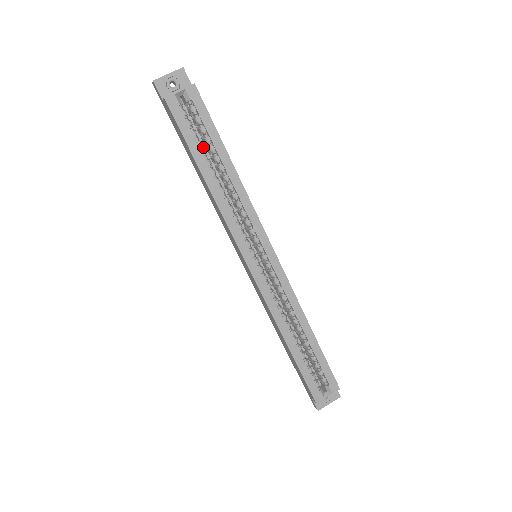
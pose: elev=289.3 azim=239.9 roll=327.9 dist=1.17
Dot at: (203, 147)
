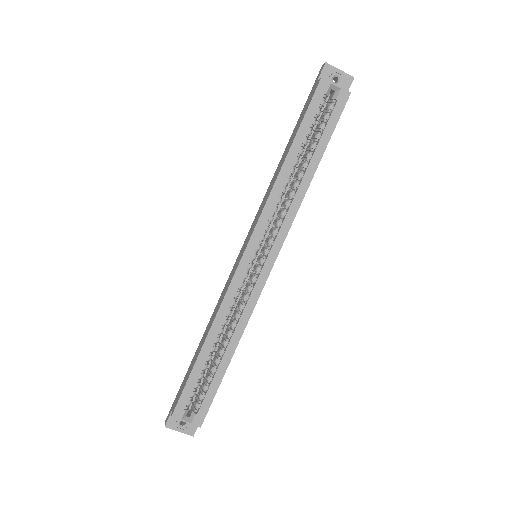
Dot at: occluded
